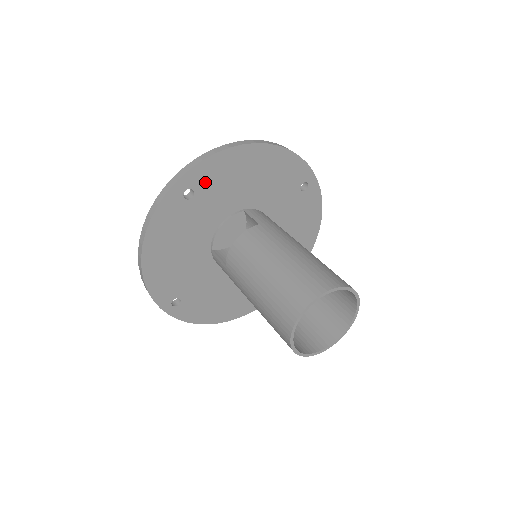
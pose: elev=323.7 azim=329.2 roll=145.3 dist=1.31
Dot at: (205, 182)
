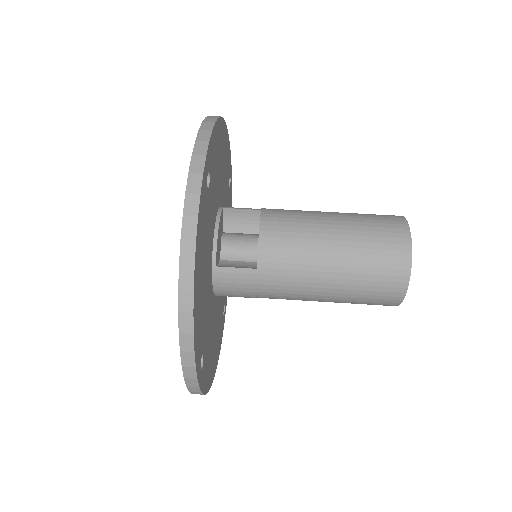
Dot at: (212, 164)
